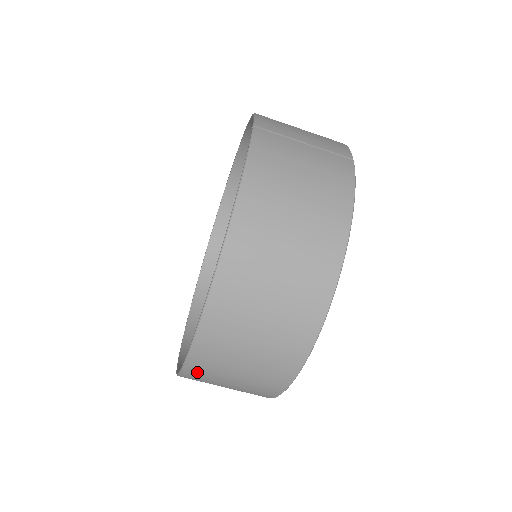
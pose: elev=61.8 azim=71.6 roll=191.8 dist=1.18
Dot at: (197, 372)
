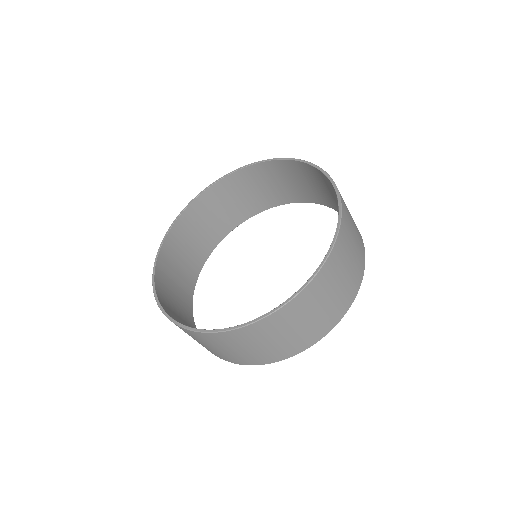
Dot at: (233, 336)
